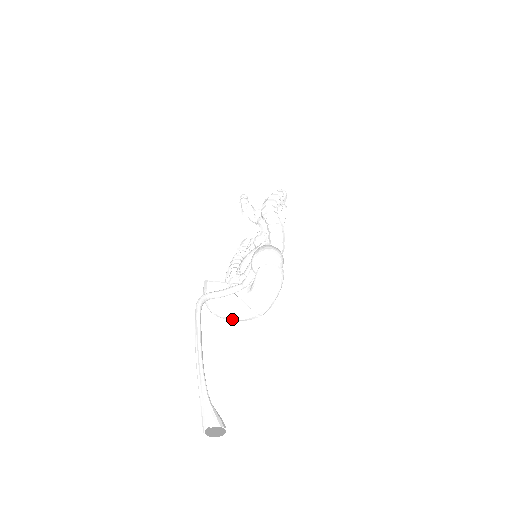
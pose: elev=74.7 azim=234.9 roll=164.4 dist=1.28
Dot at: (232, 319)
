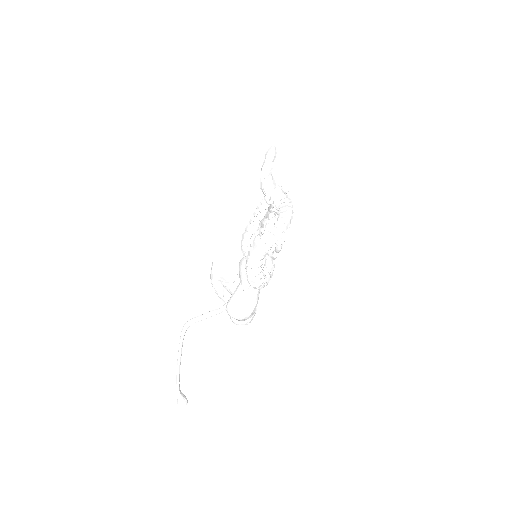
Dot at: occluded
